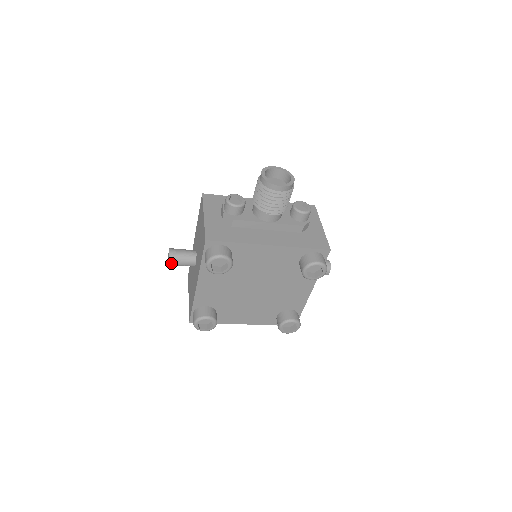
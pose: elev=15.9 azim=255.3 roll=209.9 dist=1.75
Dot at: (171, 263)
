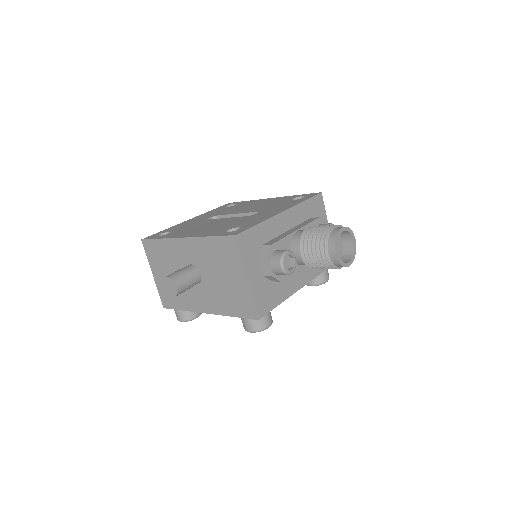
Dot at: (175, 296)
